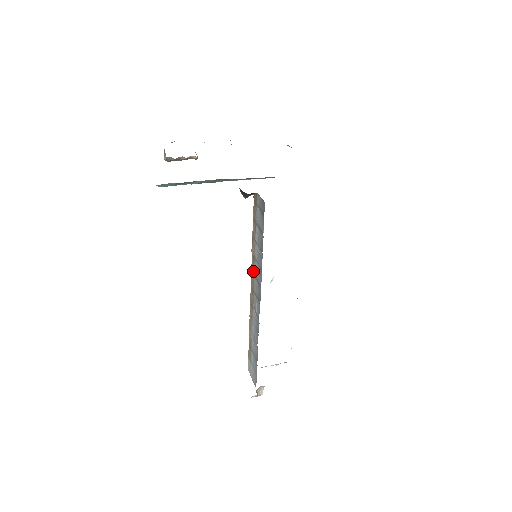
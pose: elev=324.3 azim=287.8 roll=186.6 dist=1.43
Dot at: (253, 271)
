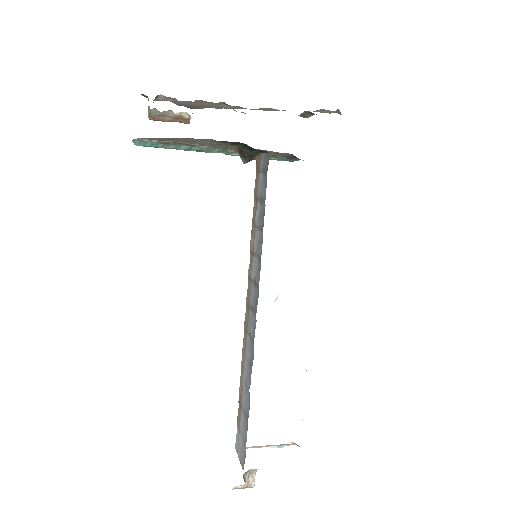
Dot at: (250, 274)
